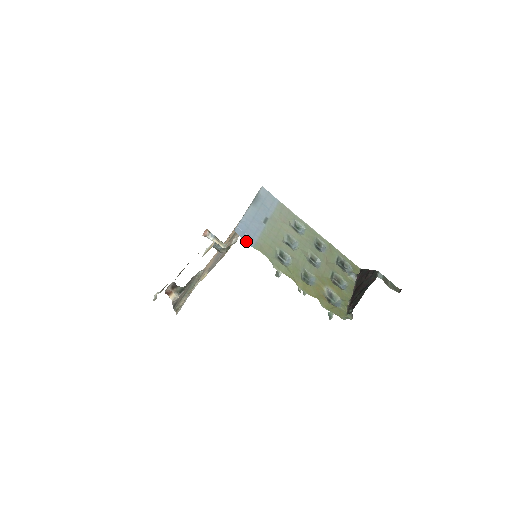
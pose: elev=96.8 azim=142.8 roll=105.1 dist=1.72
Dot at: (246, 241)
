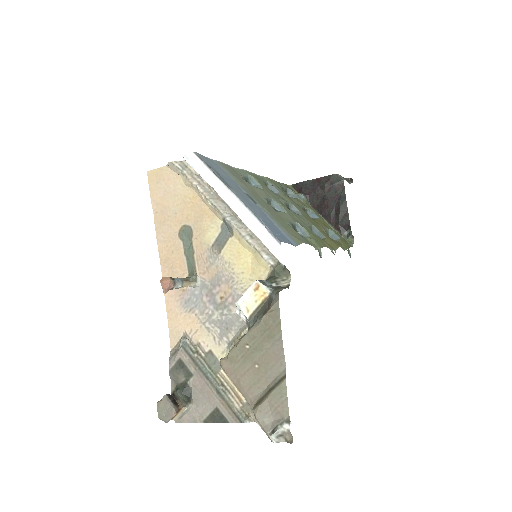
Dot at: (291, 244)
